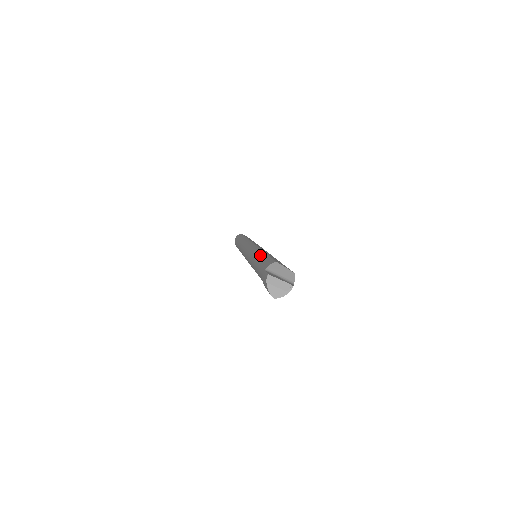
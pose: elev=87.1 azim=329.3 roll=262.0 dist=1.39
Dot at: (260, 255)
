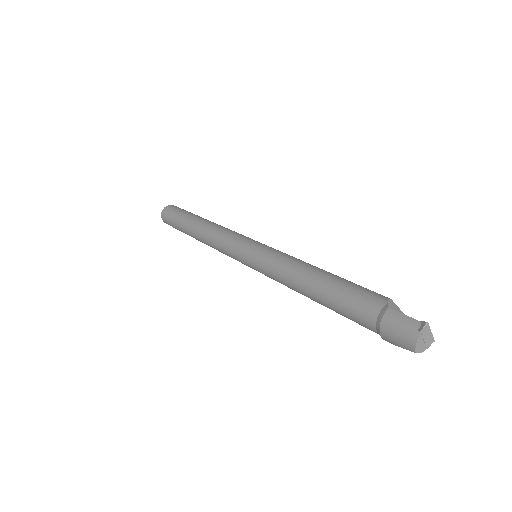
Dot at: (321, 271)
